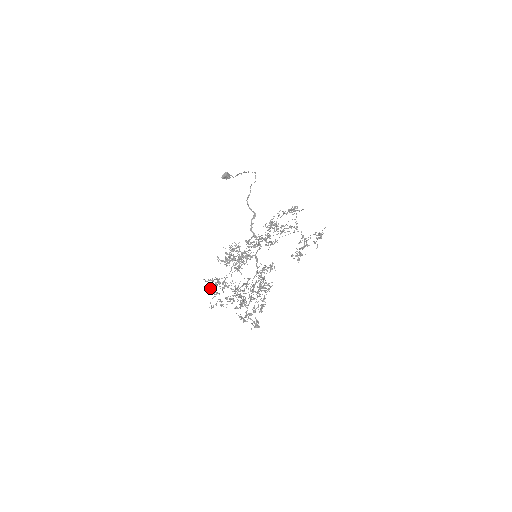
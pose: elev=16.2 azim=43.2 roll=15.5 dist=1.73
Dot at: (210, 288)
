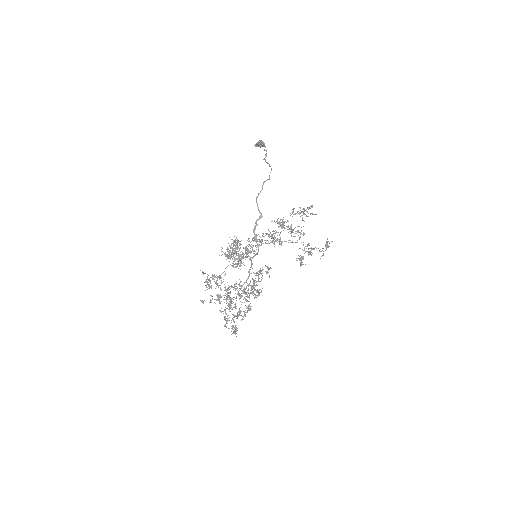
Dot at: occluded
